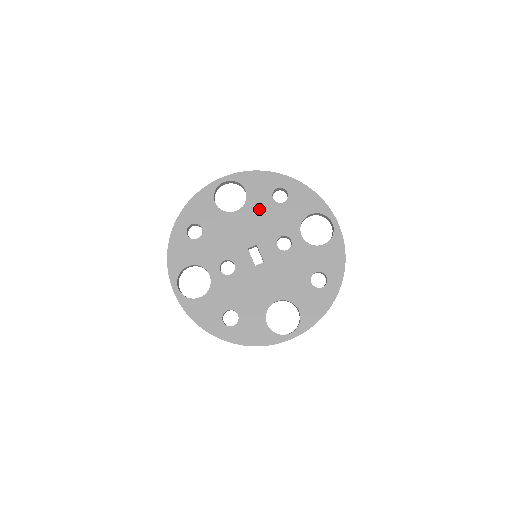
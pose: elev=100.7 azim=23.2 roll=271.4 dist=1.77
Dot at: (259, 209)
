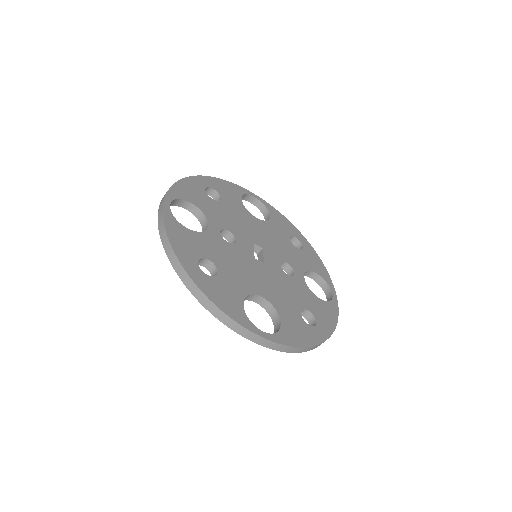
Dot at: (276, 233)
